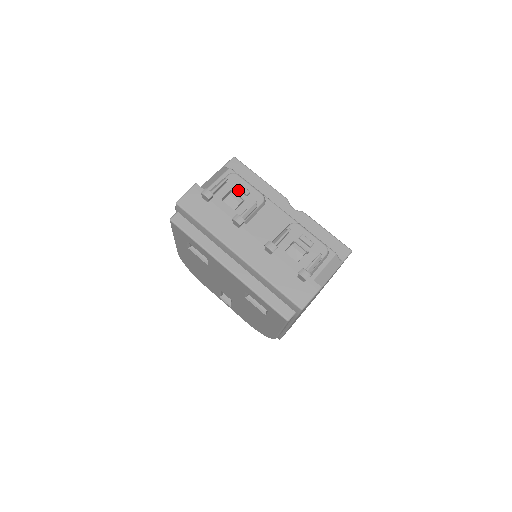
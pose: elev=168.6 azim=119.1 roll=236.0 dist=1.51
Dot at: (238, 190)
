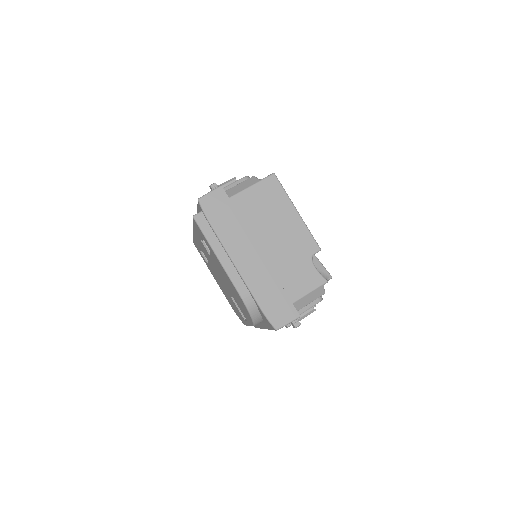
Dot at: occluded
